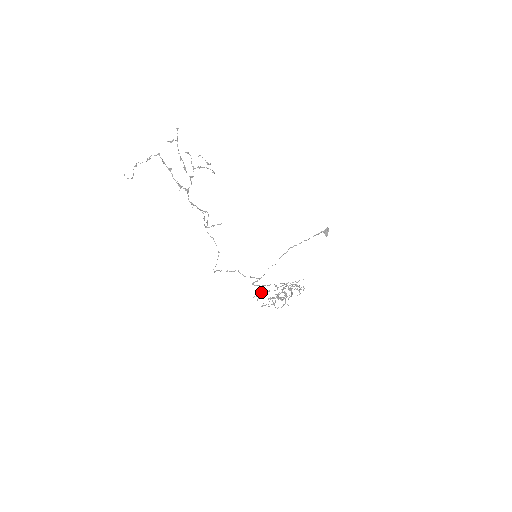
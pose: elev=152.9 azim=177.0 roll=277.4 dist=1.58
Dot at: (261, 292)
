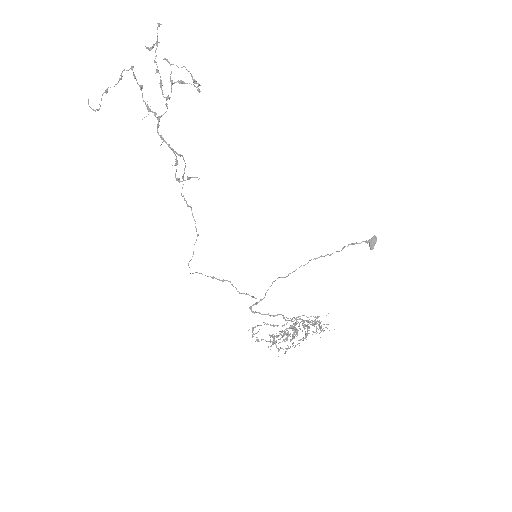
Dot at: occluded
